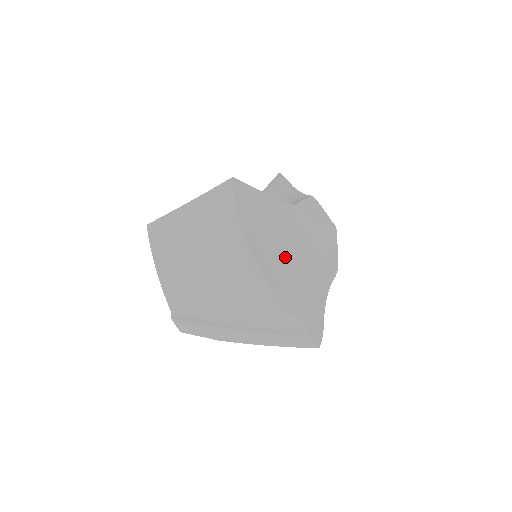
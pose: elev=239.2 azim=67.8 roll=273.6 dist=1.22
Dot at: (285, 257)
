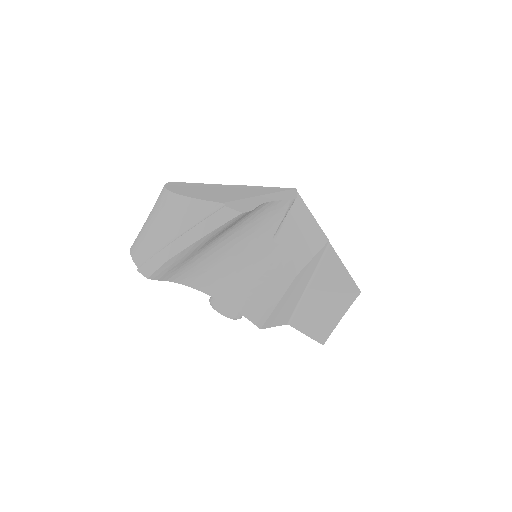
Dot at: (211, 192)
